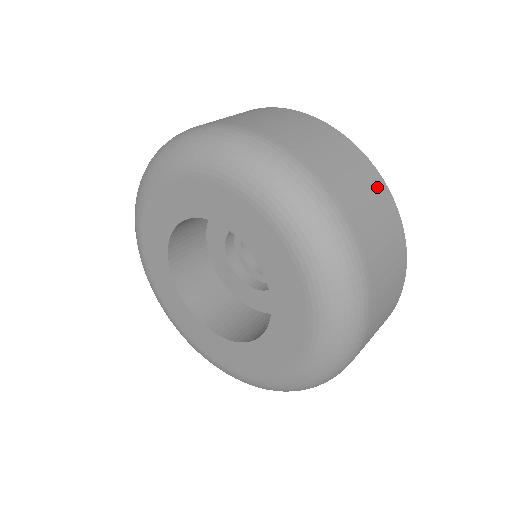
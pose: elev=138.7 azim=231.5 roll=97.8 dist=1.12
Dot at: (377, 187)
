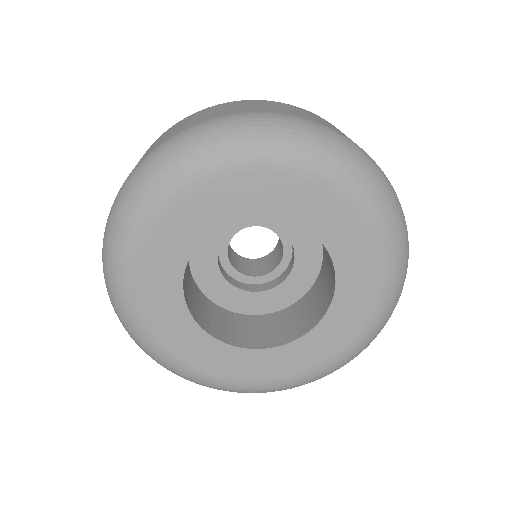
Dot at: occluded
